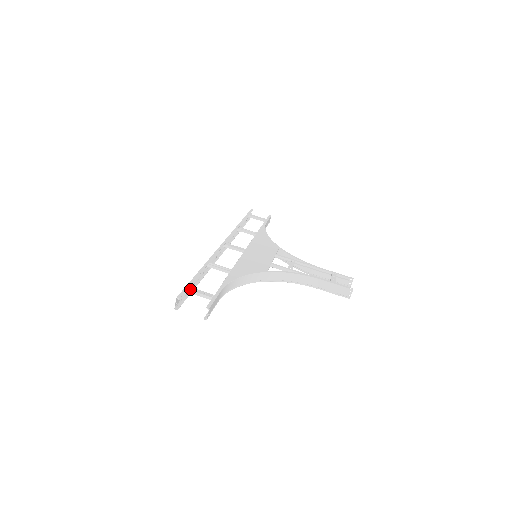
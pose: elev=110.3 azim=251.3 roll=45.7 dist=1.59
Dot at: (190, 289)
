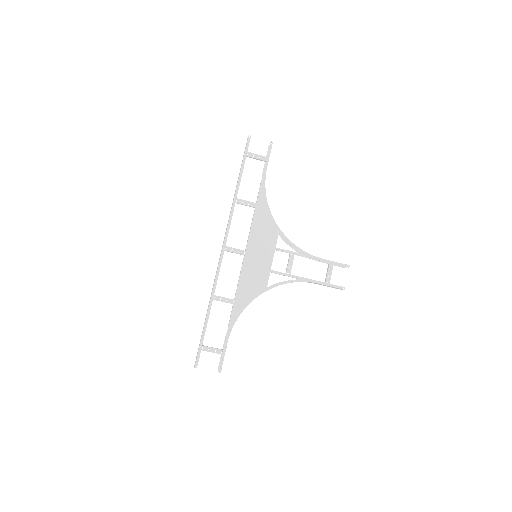
Dot at: (203, 350)
